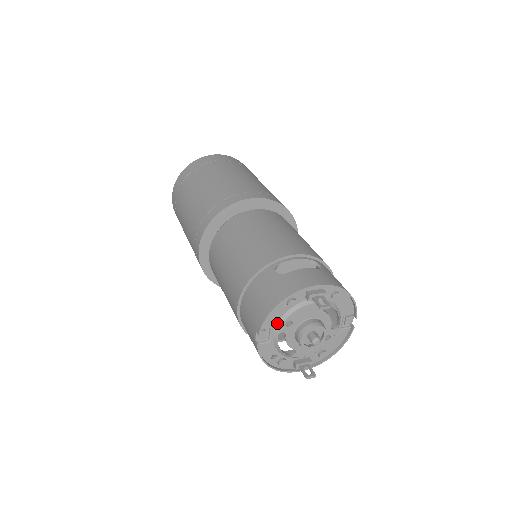
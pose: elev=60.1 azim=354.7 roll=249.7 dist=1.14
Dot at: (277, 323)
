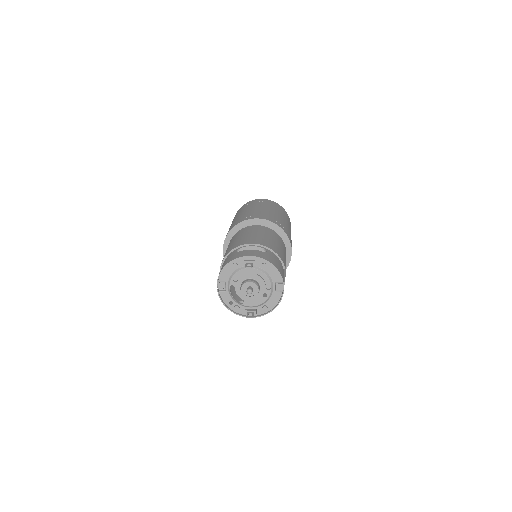
Dot at: (229, 279)
